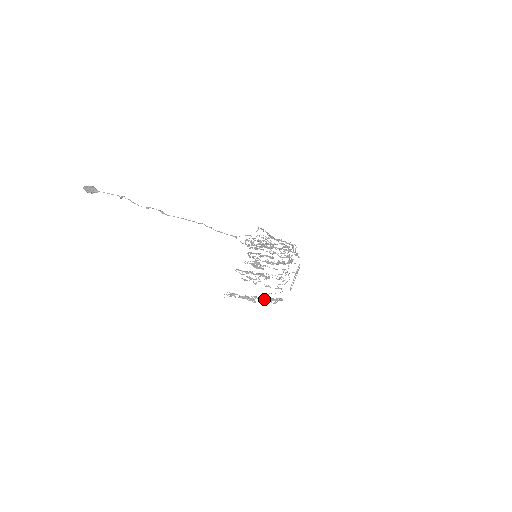
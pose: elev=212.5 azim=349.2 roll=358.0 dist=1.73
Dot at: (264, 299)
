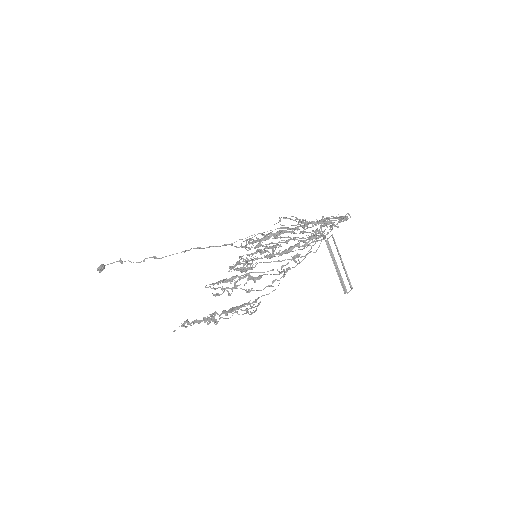
Dot at: (226, 311)
